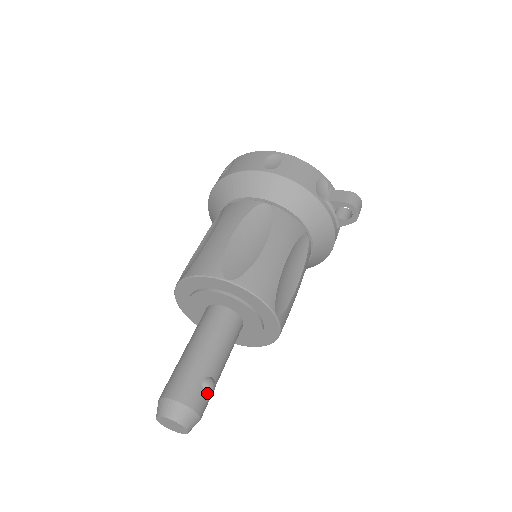
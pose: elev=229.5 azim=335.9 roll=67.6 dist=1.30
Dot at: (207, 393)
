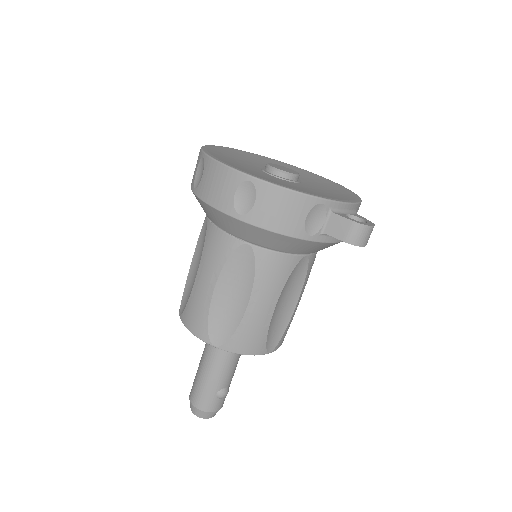
Dot at: (222, 398)
